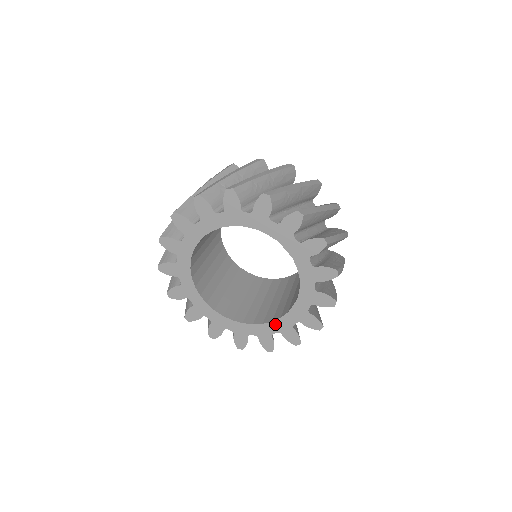
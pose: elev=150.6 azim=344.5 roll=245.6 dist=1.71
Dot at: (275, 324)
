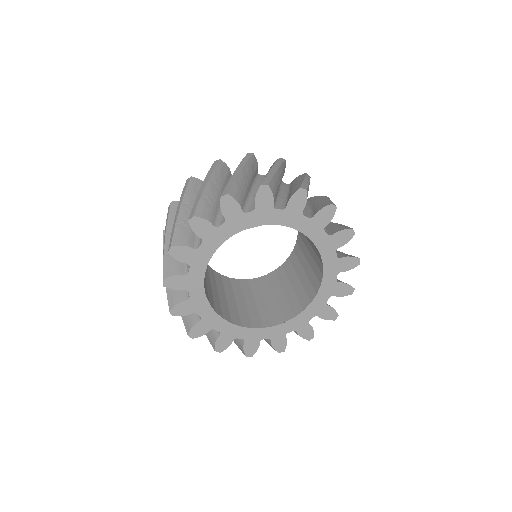
Dot at: (327, 273)
